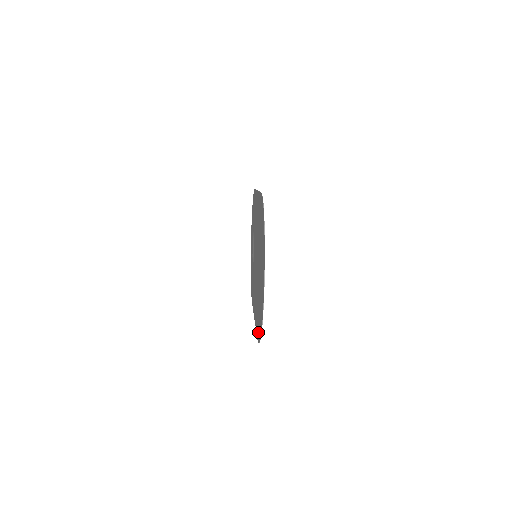
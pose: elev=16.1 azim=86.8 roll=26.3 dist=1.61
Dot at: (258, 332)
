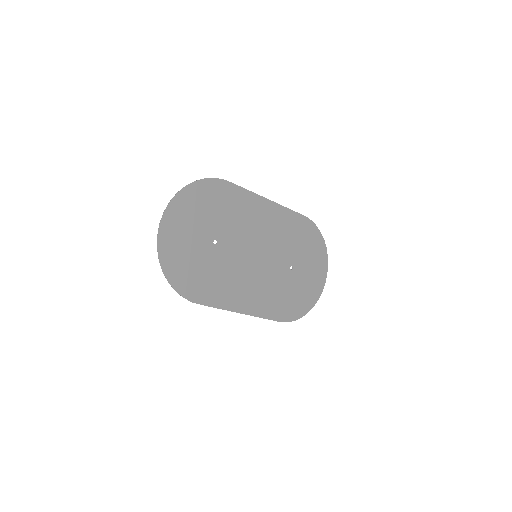
Dot at: (189, 290)
